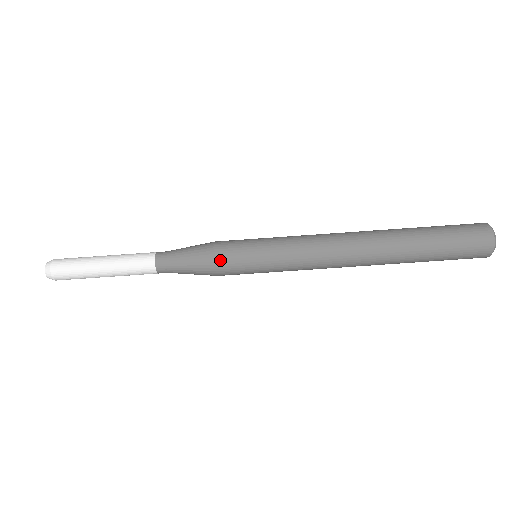
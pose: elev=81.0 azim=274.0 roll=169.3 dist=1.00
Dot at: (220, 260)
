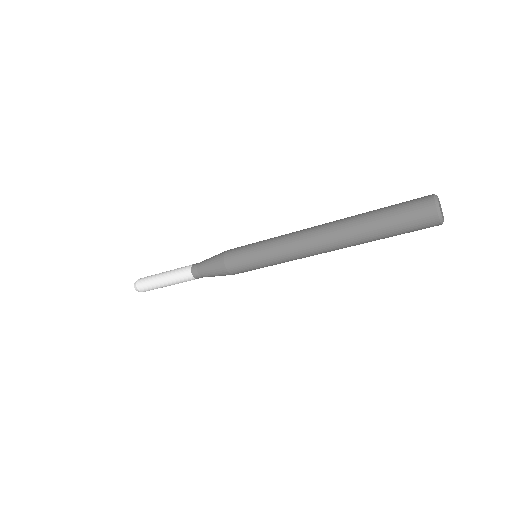
Dot at: (231, 270)
